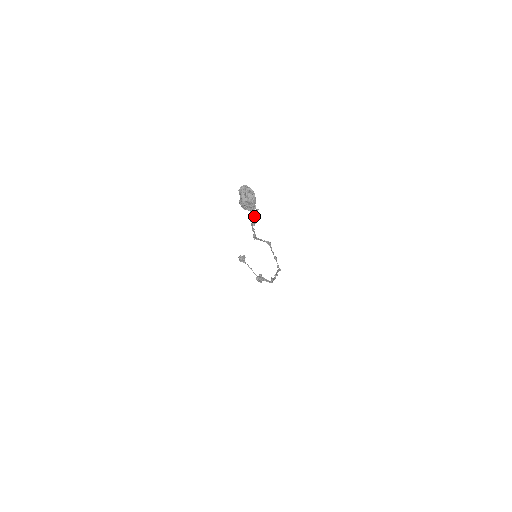
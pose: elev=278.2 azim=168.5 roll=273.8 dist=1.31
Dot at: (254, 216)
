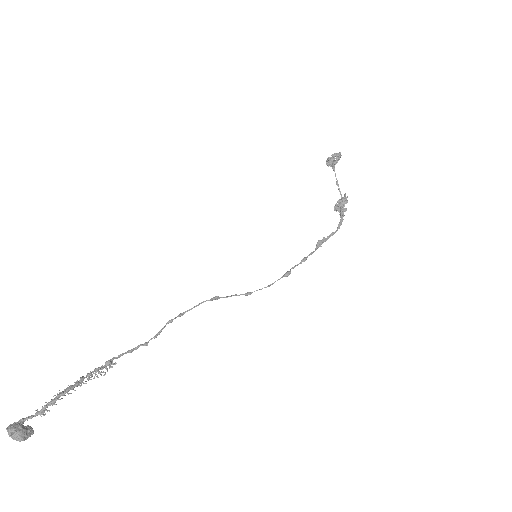
Dot at: (101, 369)
